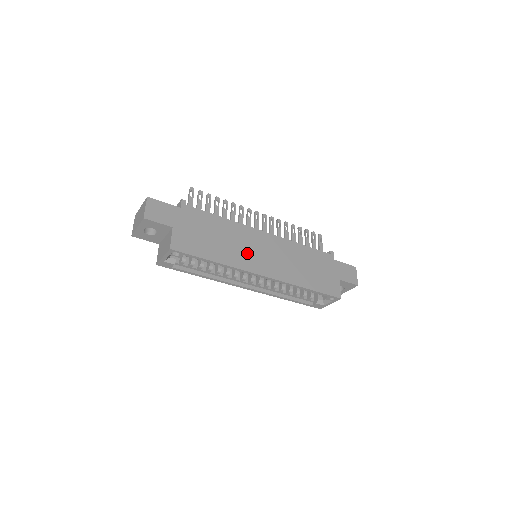
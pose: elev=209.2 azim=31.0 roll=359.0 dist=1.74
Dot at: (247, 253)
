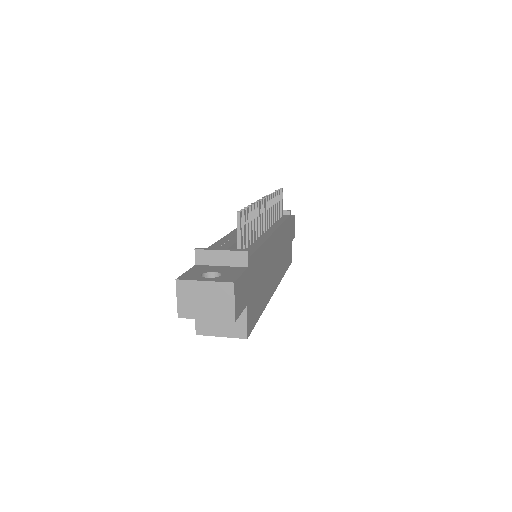
Dot at: (270, 275)
